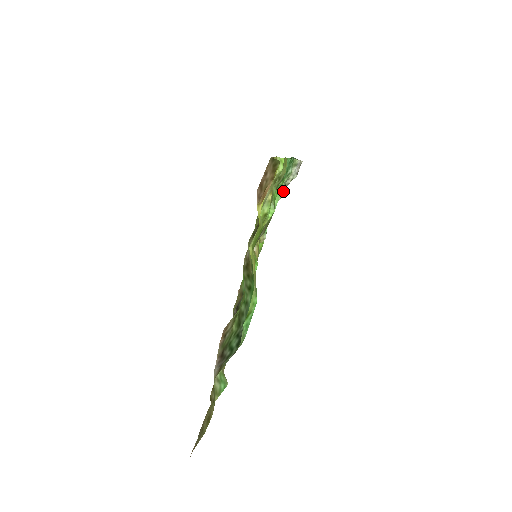
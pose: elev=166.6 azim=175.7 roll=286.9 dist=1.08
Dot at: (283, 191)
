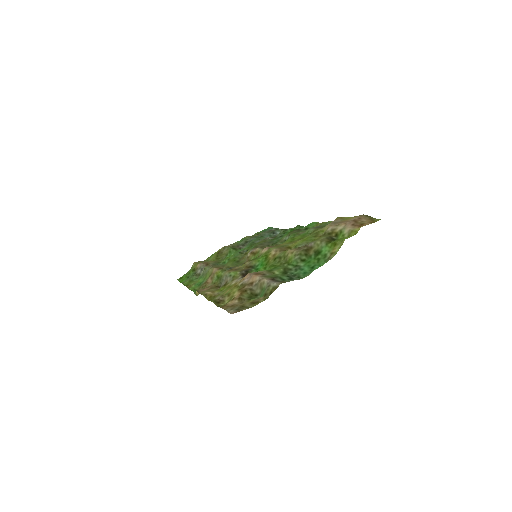
Dot at: occluded
